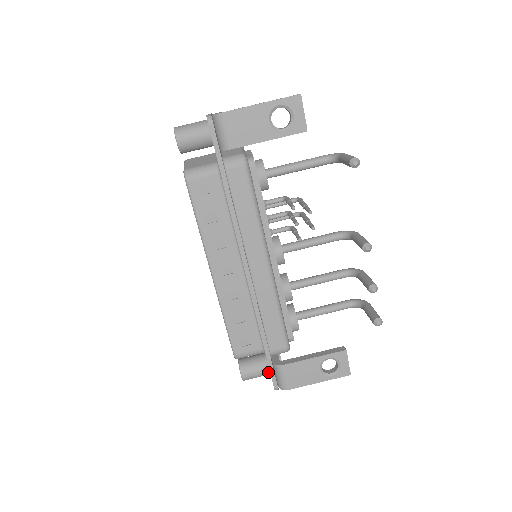
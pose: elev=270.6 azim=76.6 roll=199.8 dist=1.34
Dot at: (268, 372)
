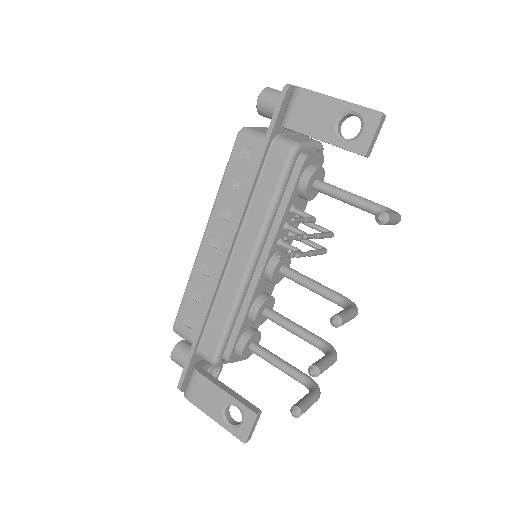
Dot at: occluded
